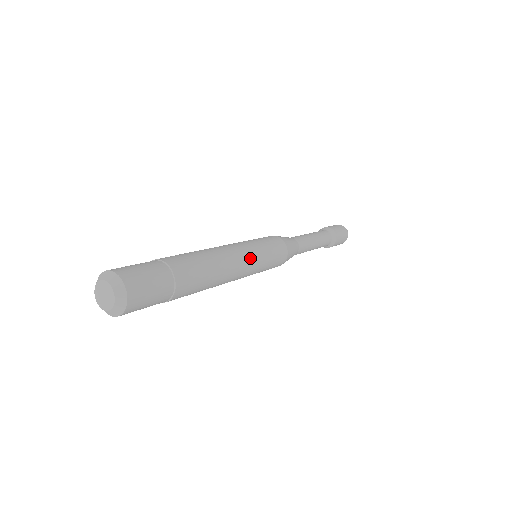
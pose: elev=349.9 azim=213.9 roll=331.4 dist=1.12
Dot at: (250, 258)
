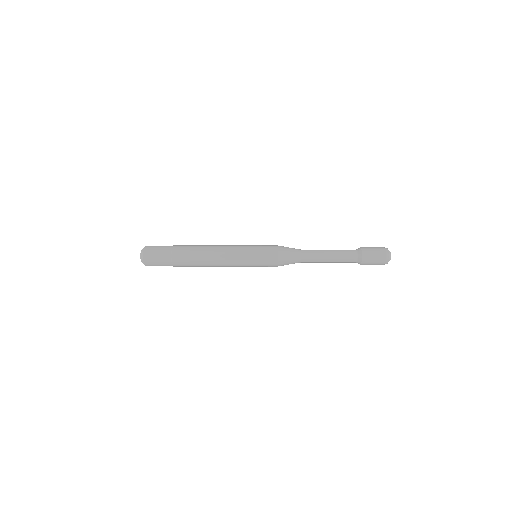
Dot at: (235, 246)
